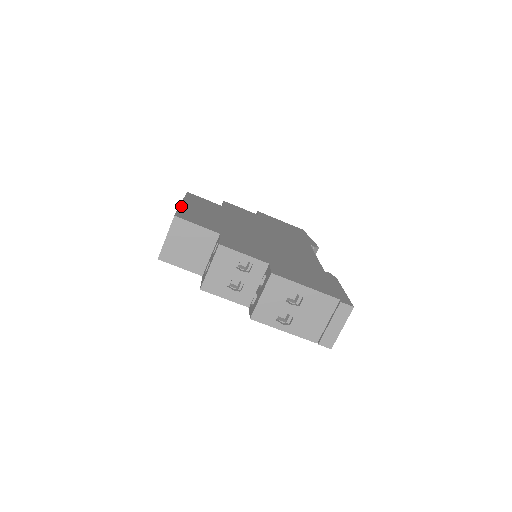
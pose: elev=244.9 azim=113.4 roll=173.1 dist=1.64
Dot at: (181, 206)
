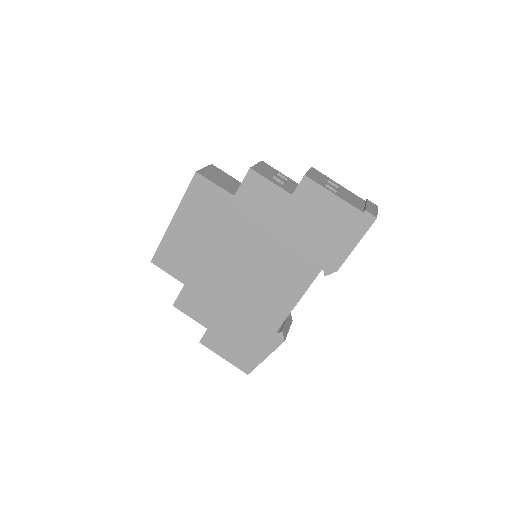
Dot at: occluded
